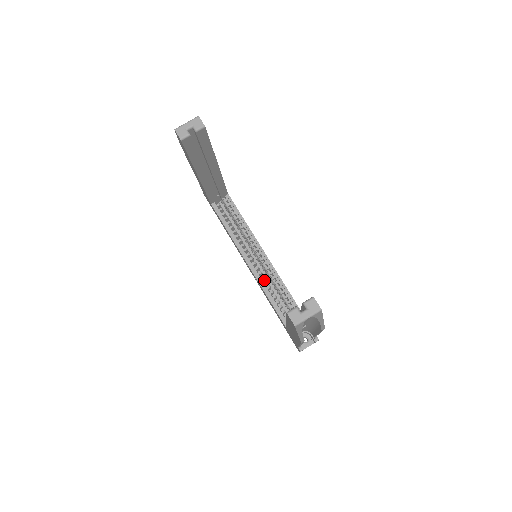
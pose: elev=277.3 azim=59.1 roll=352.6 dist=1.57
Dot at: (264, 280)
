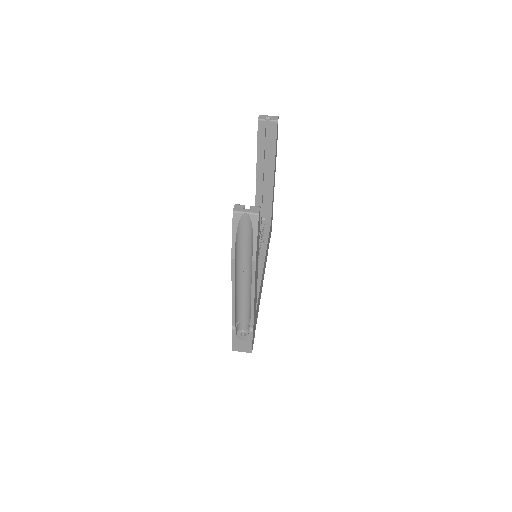
Dot at: occluded
